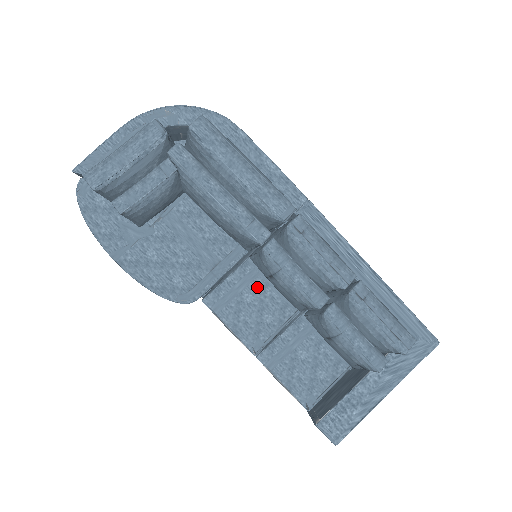
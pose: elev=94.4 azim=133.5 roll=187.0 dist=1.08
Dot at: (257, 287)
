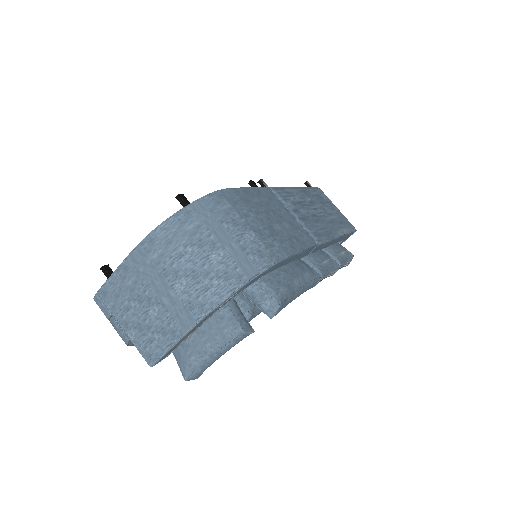
Dot at: occluded
